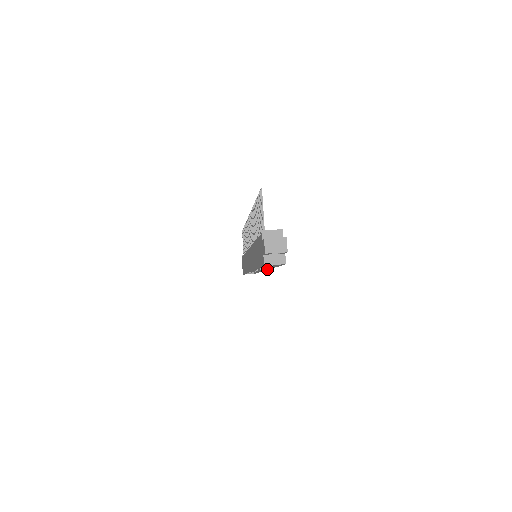
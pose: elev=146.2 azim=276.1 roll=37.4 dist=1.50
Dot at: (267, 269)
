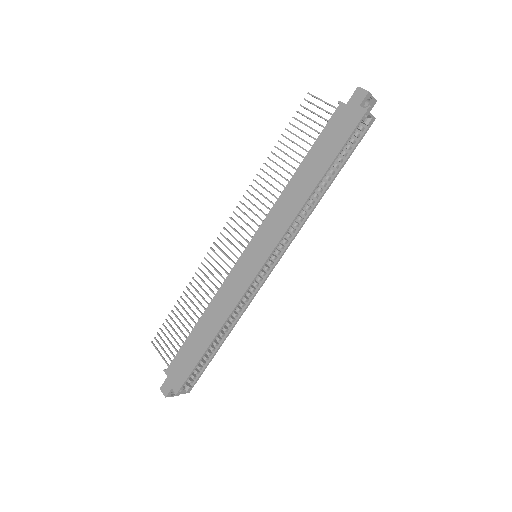
Dot at: (294, 235)
